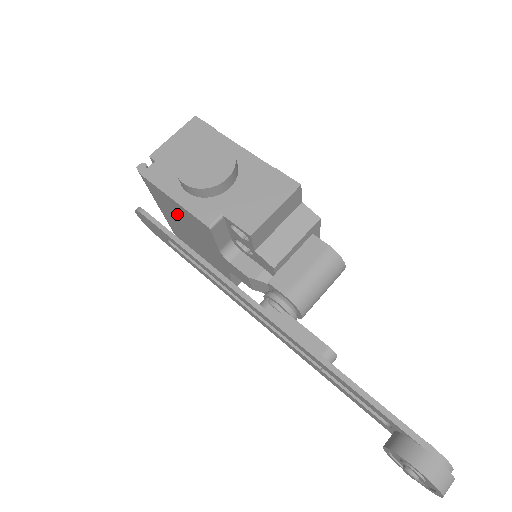
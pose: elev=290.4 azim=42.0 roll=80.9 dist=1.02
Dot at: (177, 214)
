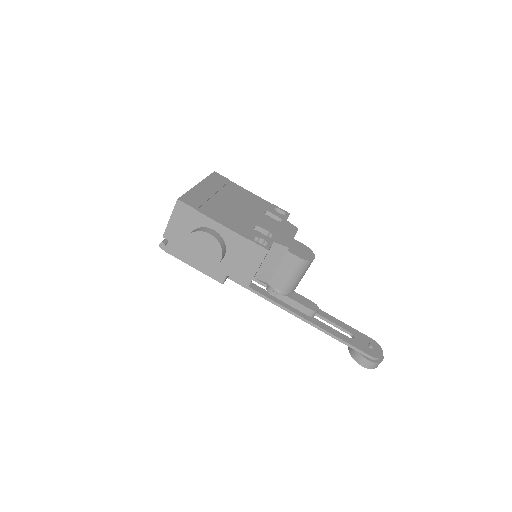
Dot at: occluded
